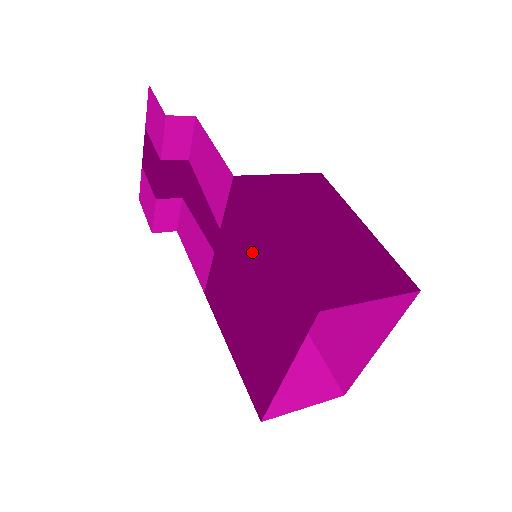
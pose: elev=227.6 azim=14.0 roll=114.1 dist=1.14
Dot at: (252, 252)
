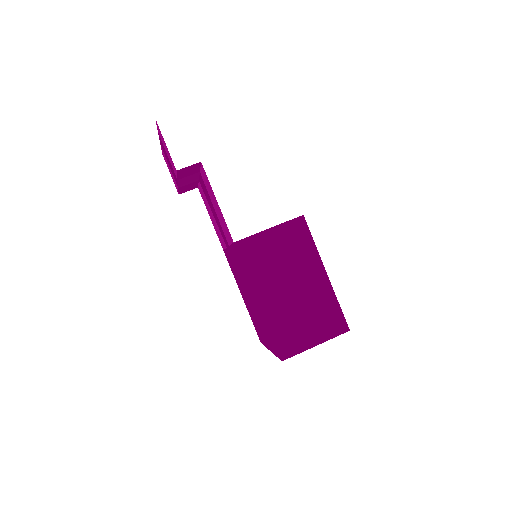
Dot at: (249, 290)
